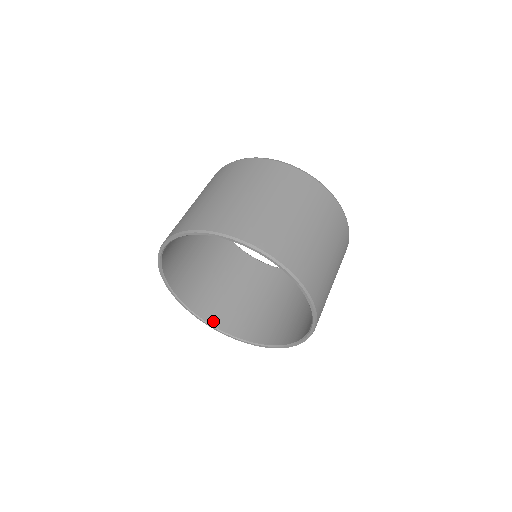
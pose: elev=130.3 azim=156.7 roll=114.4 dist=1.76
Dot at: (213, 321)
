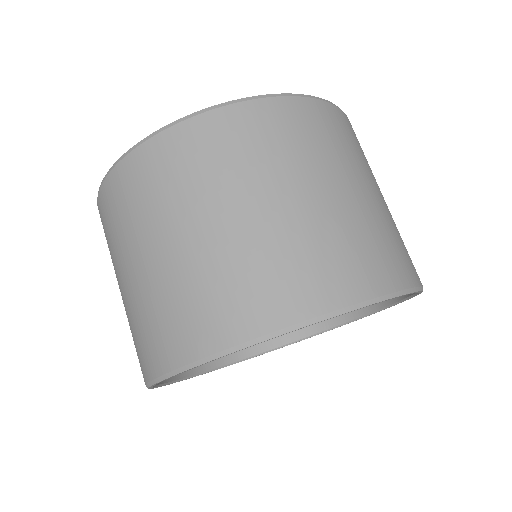
Dot at: (238, 354)
